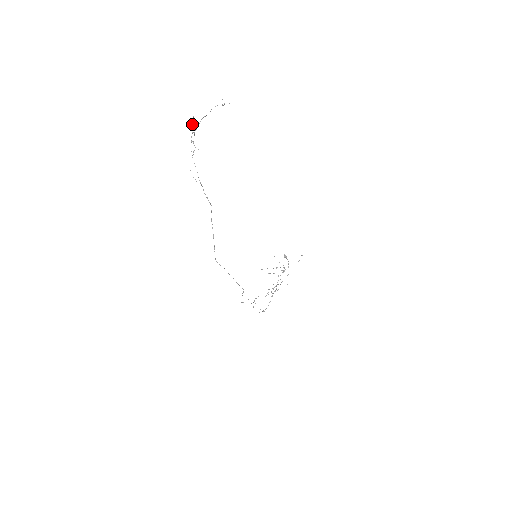
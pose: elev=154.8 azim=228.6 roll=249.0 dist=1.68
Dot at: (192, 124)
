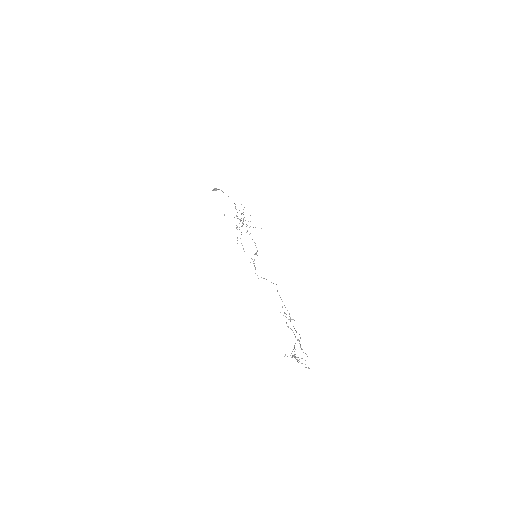
Dot at: (308, 368)
